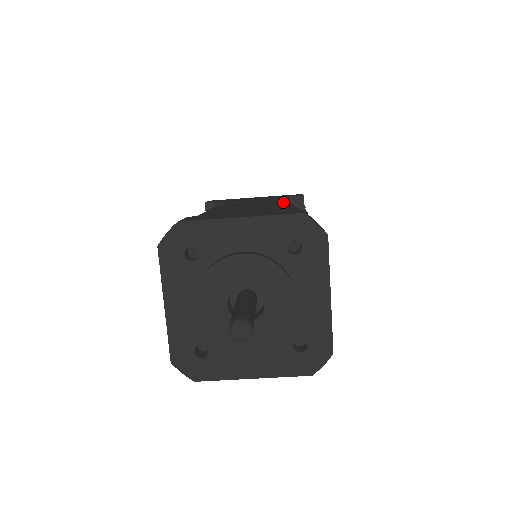
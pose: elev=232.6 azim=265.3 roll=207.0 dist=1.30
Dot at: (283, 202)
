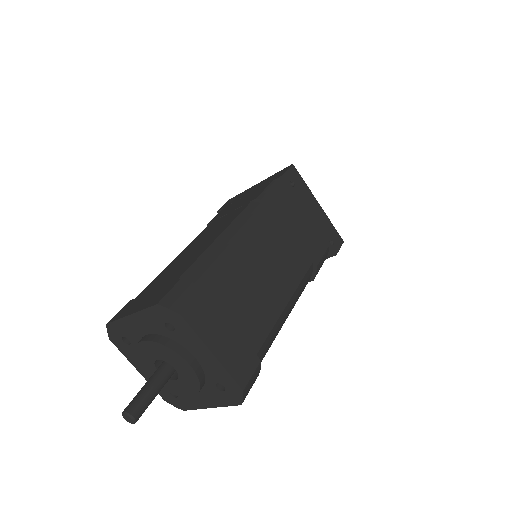
Dot at: (225, 227)
